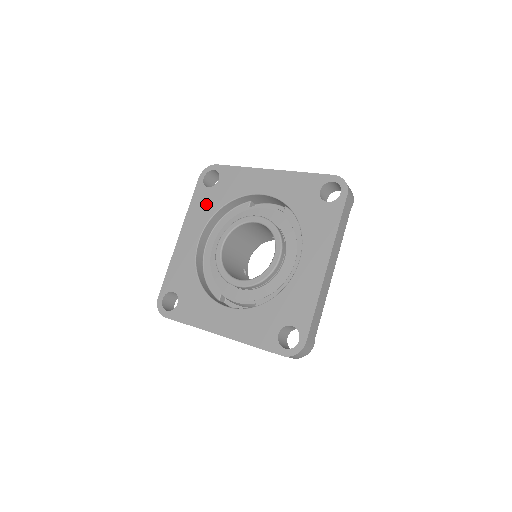
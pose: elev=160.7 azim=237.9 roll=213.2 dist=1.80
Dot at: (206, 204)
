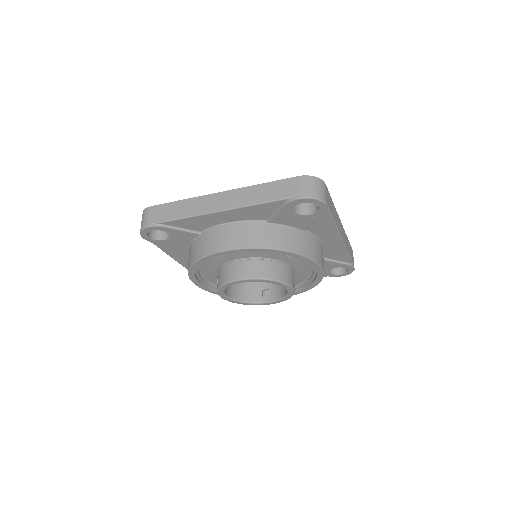
Dot at: occluded
